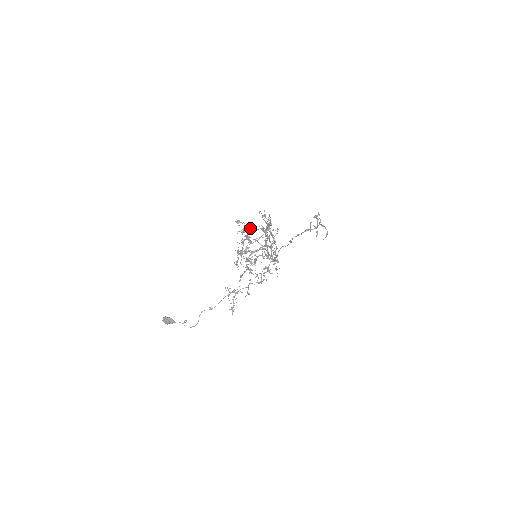
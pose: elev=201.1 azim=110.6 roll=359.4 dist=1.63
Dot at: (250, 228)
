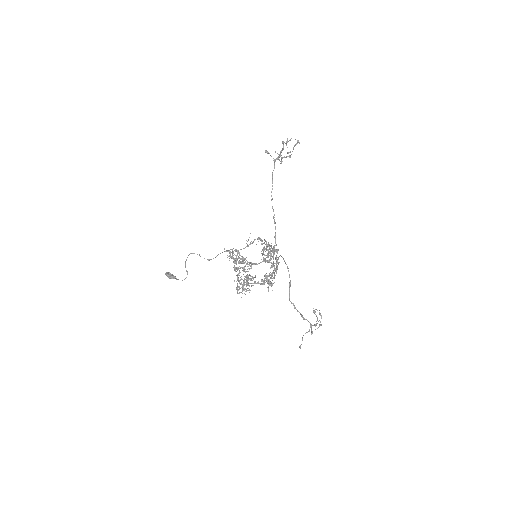
Dot at: (250, 262)
